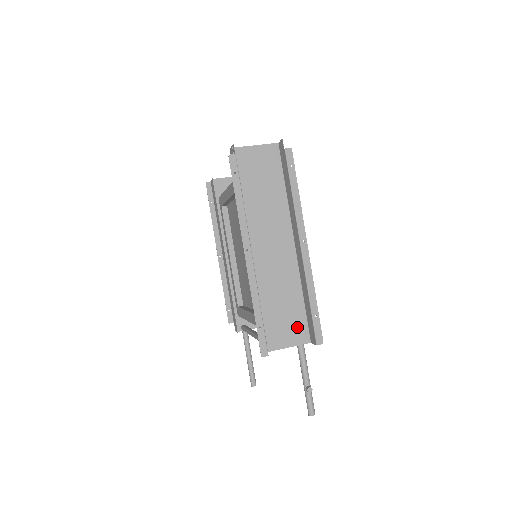
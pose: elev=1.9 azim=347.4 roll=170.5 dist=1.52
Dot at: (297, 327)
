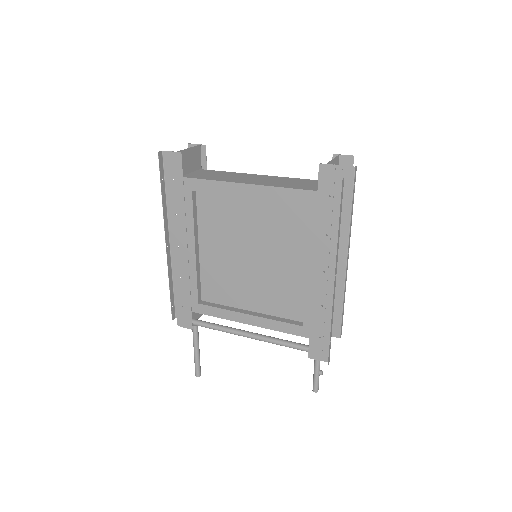
Dot at: occluded
